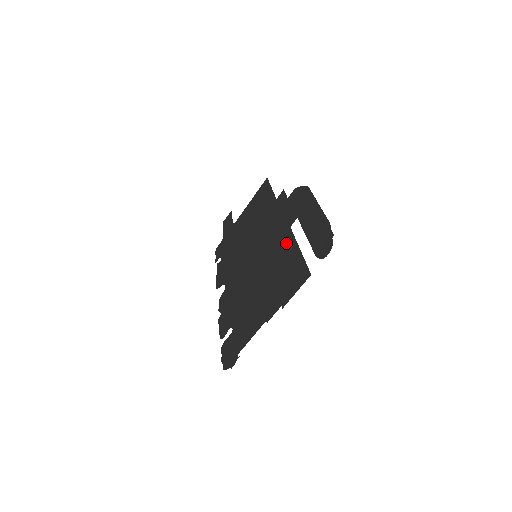
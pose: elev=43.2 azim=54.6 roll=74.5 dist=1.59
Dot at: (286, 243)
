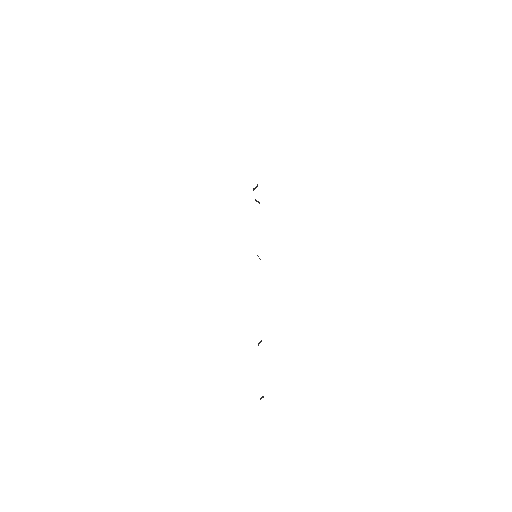
Dot at: occluded
